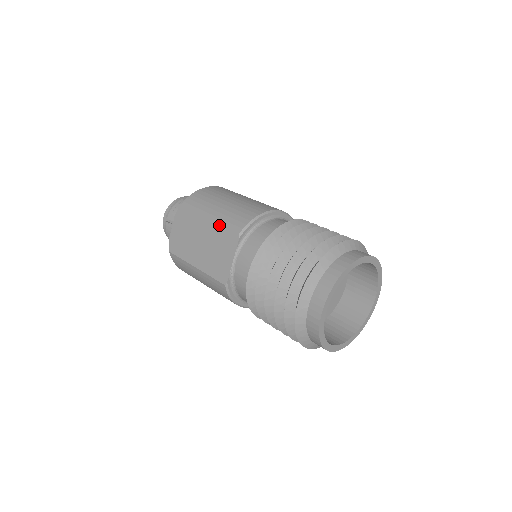
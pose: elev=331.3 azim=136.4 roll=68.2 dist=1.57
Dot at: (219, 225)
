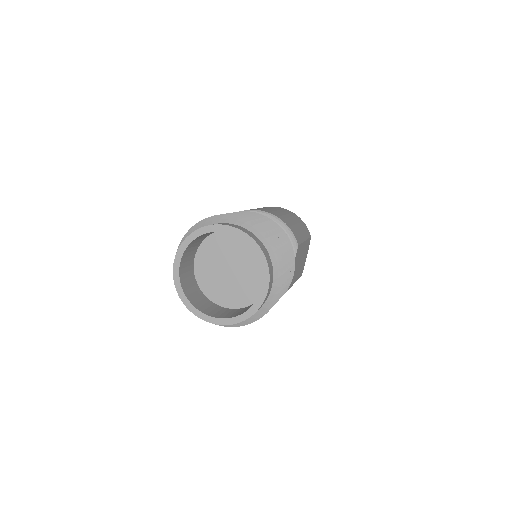
Dot at: occluded
